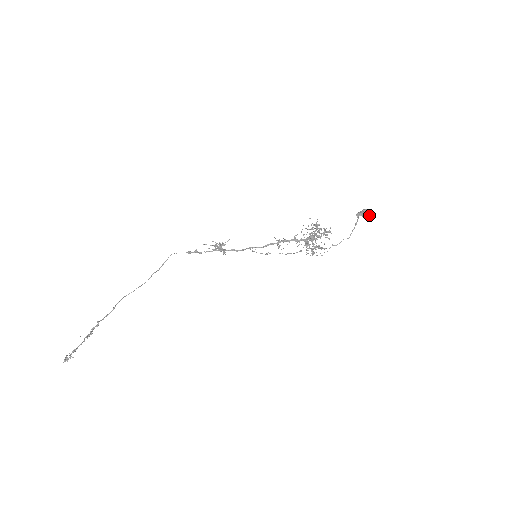
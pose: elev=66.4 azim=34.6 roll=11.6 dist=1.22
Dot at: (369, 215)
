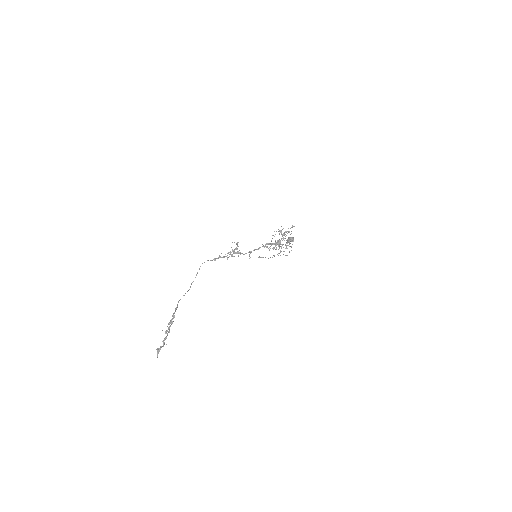
Dot at: (293, 239)
